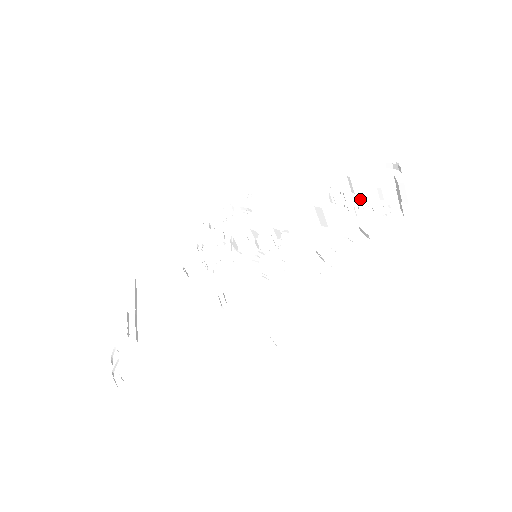
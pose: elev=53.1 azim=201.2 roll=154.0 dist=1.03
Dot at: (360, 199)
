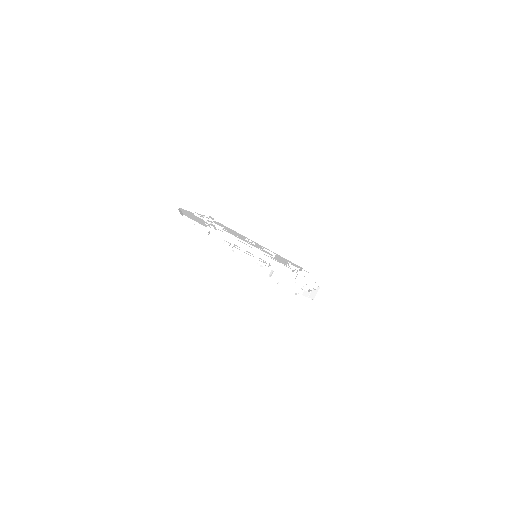
Dot at: occluded
